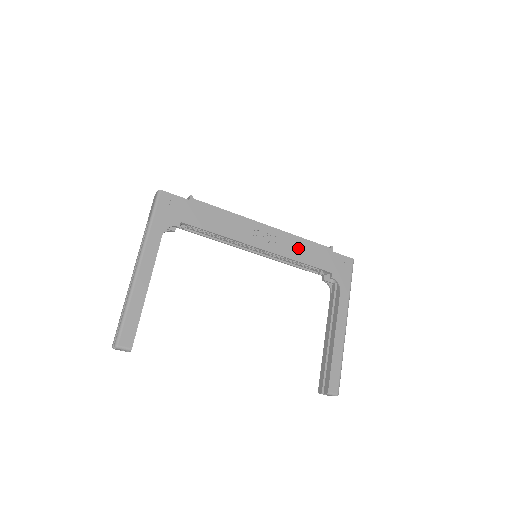
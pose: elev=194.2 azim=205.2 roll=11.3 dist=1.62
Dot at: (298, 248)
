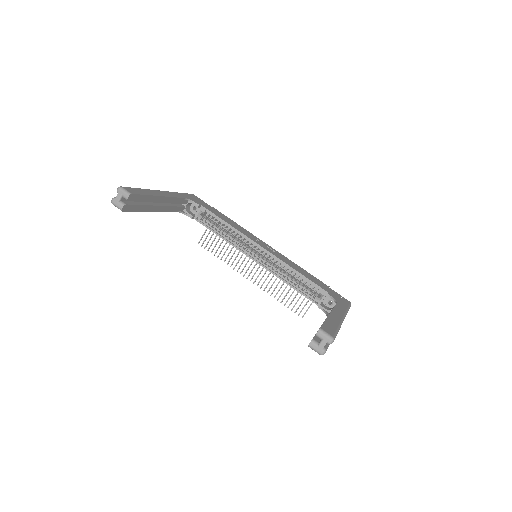
Dot at: (296, 267)
